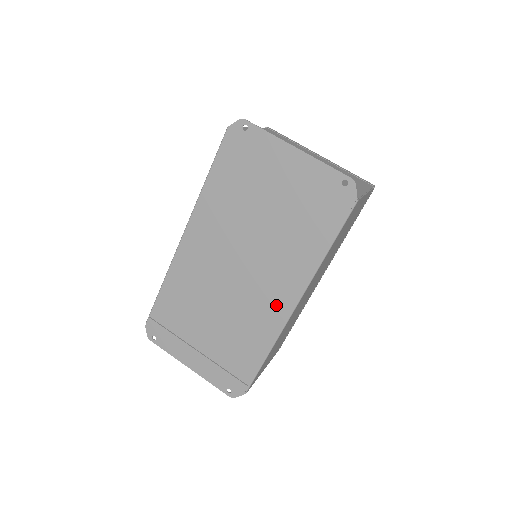
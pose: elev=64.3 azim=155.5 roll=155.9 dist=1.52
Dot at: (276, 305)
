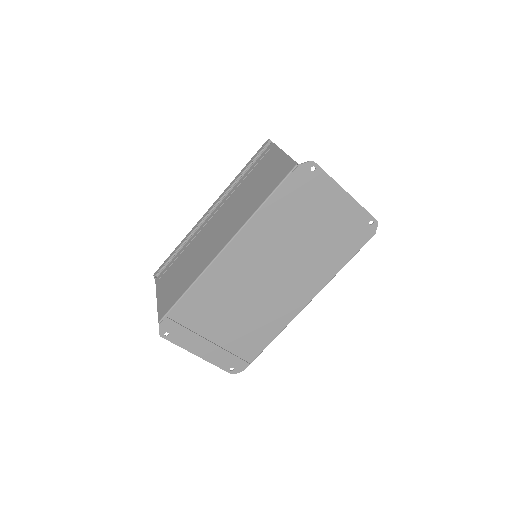
Dot at: (293, 304)
